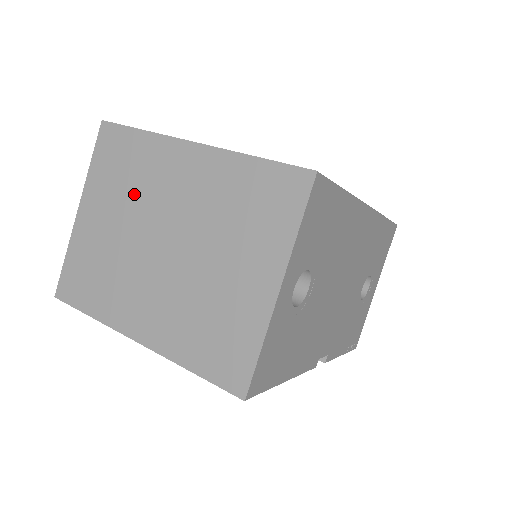
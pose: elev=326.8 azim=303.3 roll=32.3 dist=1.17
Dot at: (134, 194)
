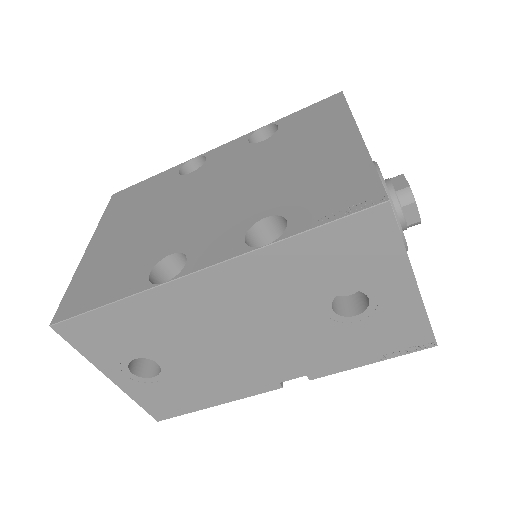
Dot at: occluded
